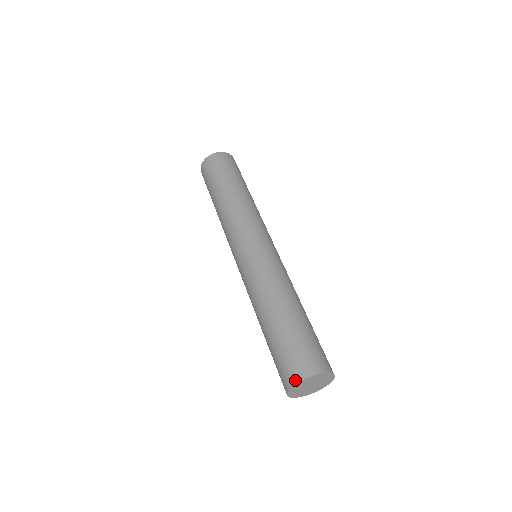
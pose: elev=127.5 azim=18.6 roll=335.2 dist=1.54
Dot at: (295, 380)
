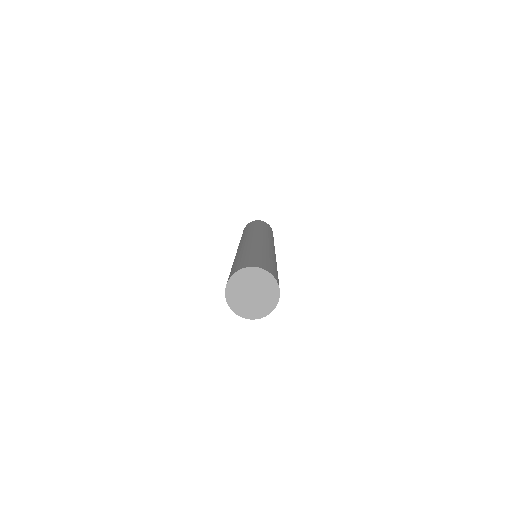
Dot at: (240, 268)
